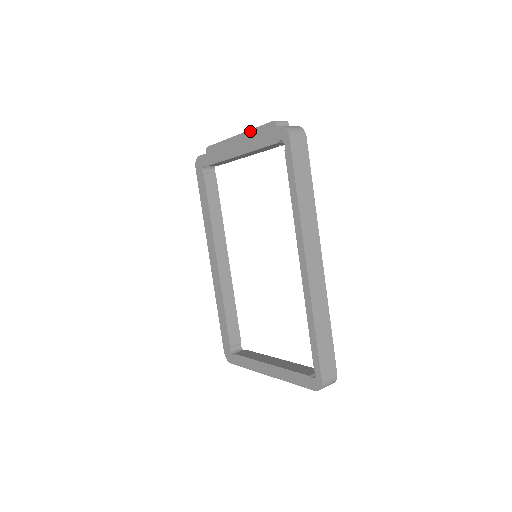
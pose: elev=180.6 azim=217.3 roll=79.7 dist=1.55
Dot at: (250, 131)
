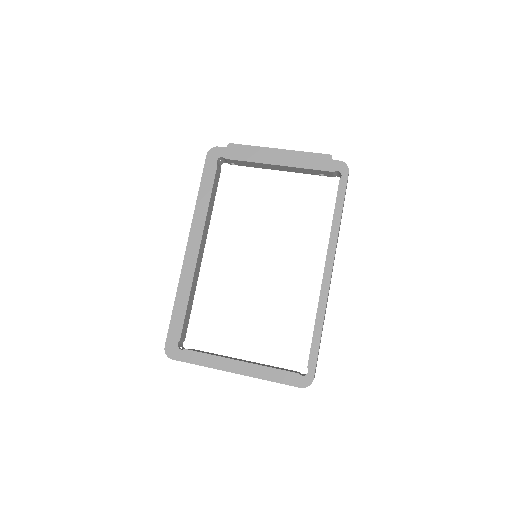
Dot at: (298, 152)
